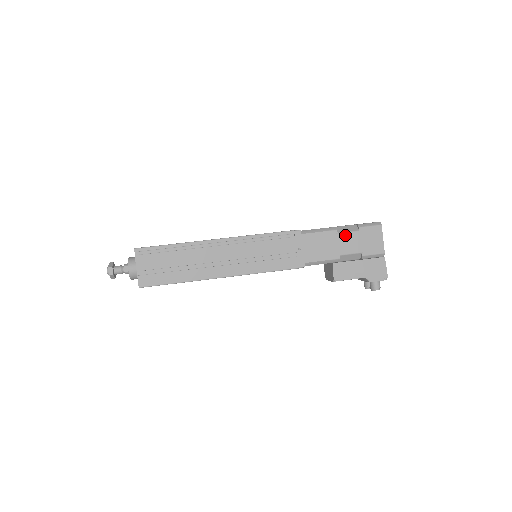
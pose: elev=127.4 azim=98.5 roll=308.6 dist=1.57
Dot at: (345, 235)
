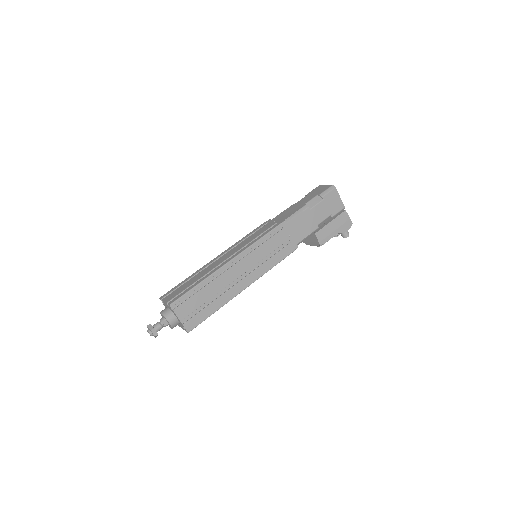
Dot at: (315, 208)
